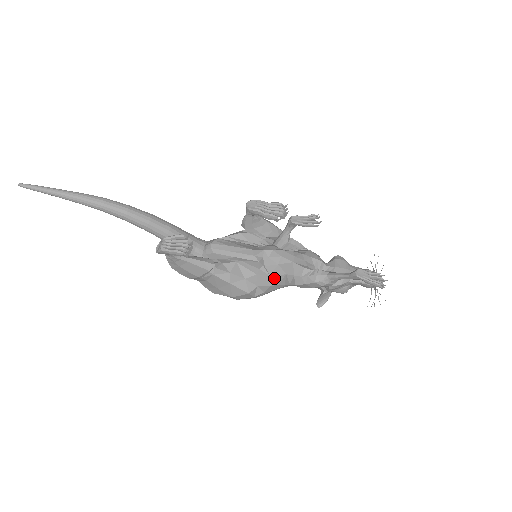
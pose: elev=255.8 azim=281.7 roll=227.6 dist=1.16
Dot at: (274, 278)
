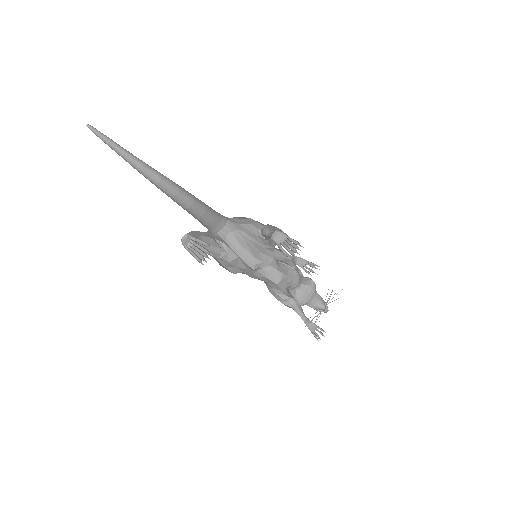
Dot at: (258, 278)
